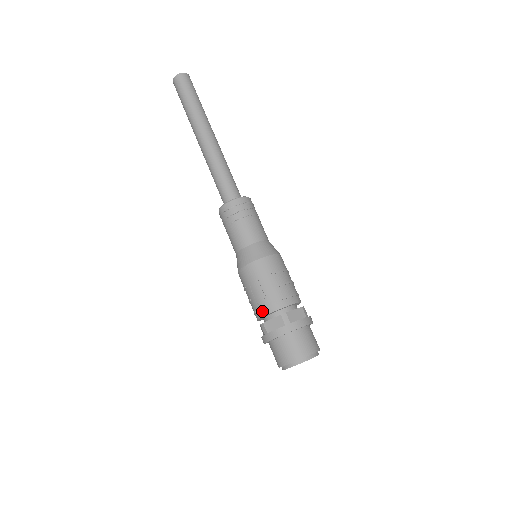
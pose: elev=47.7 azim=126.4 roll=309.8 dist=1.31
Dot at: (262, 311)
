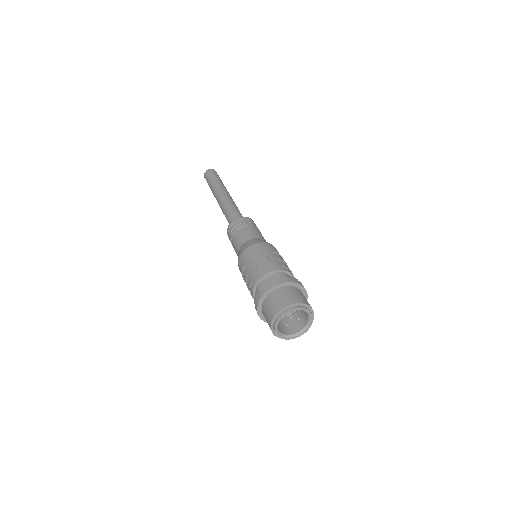
Dot at: (260, 274)
